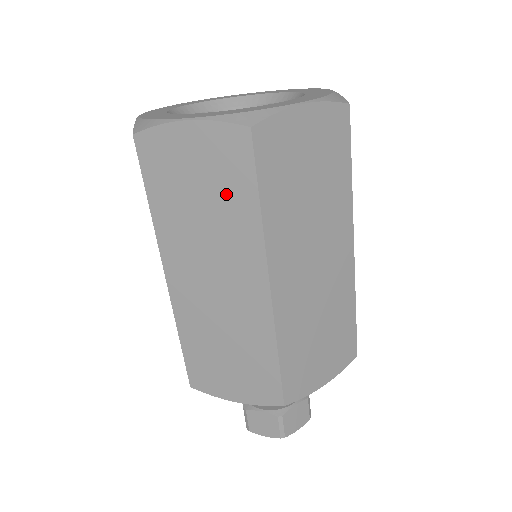
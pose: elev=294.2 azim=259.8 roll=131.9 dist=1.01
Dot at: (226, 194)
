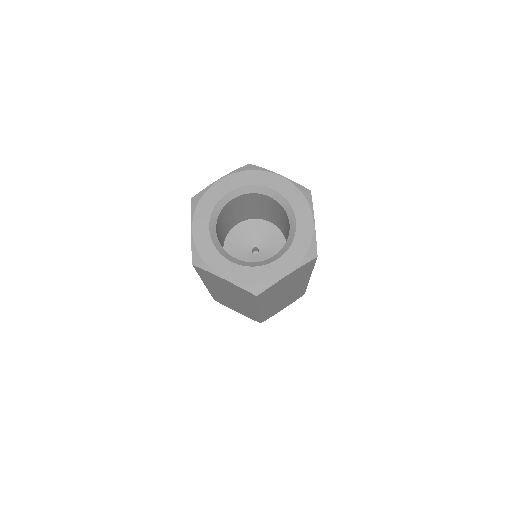
Dot at: (241, 295)
